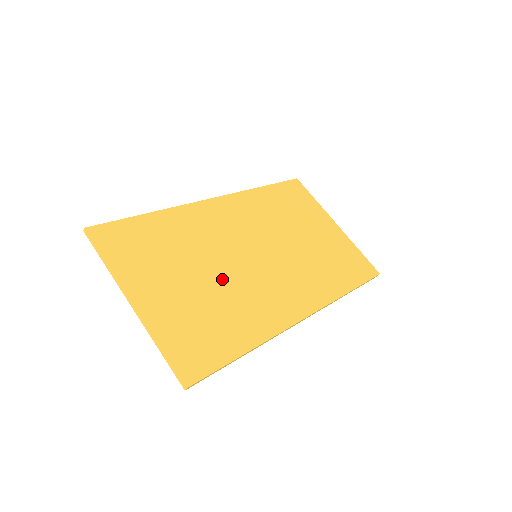
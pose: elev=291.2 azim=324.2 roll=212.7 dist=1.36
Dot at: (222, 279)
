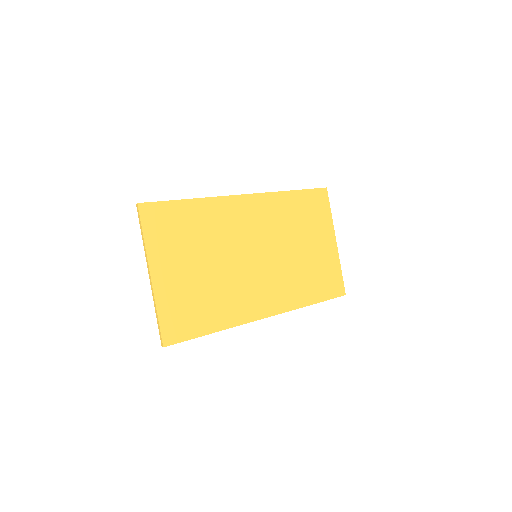
Dot at: (221, 271)
